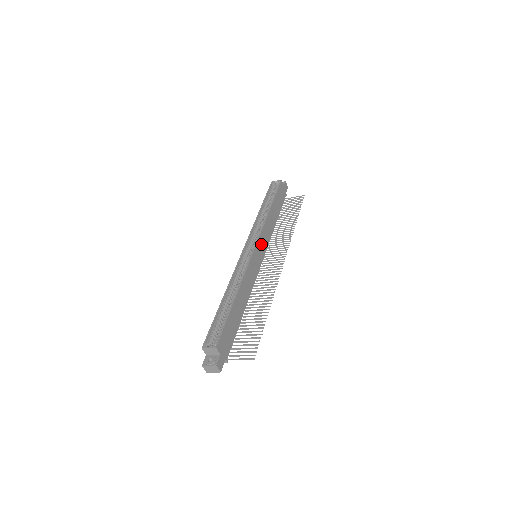
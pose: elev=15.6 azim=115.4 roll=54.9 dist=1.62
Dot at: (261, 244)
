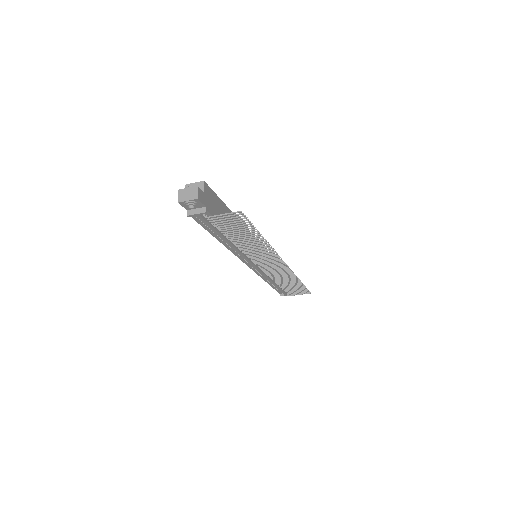
Dot at: occluded
